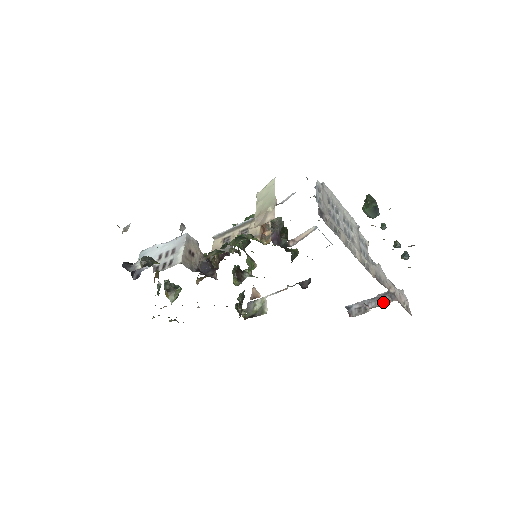
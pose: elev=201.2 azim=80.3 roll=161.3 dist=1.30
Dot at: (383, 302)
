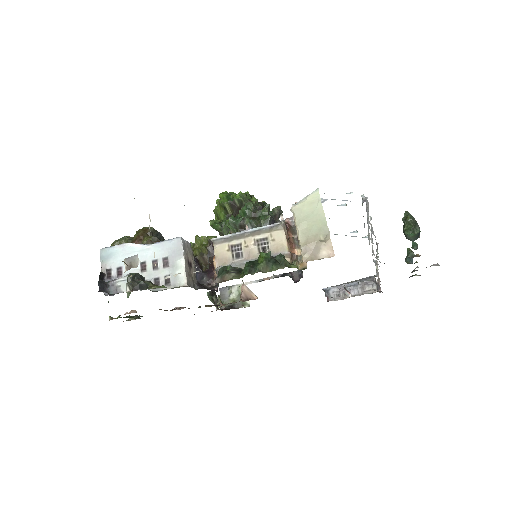
Dot at: (367, 291)
